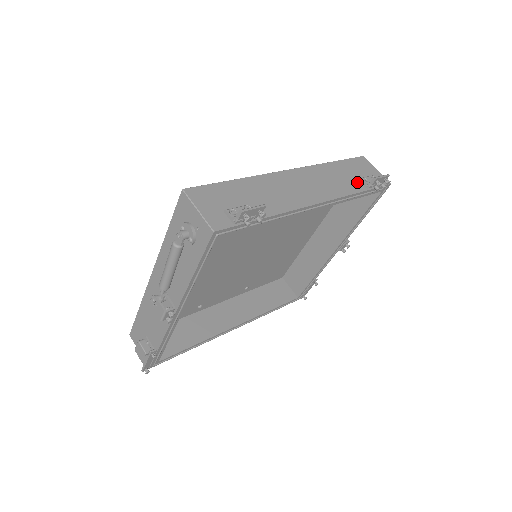
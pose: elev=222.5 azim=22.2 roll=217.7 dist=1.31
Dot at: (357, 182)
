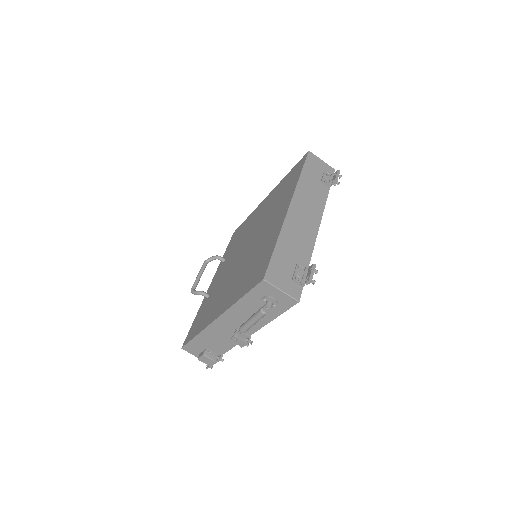
Dot at: (322, 185)
